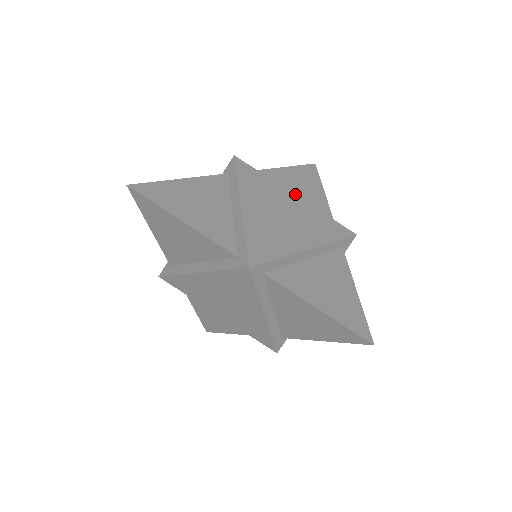
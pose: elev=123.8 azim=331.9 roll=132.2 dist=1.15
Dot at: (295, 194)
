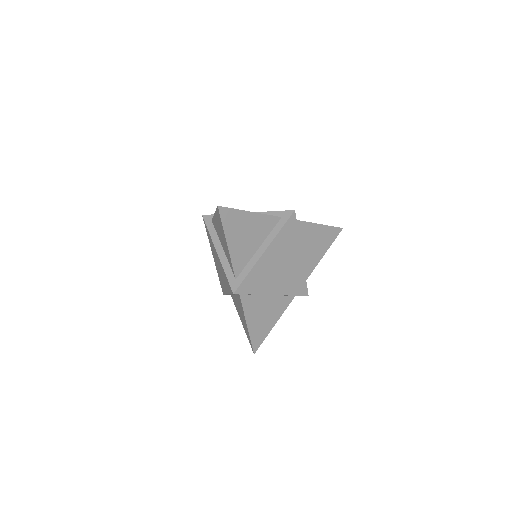
Dot at: (306, 248)
